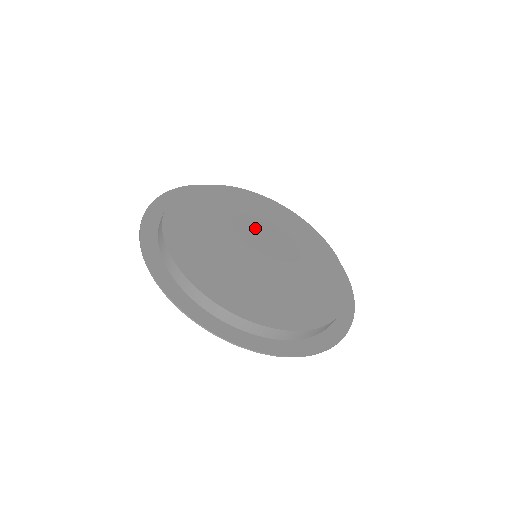
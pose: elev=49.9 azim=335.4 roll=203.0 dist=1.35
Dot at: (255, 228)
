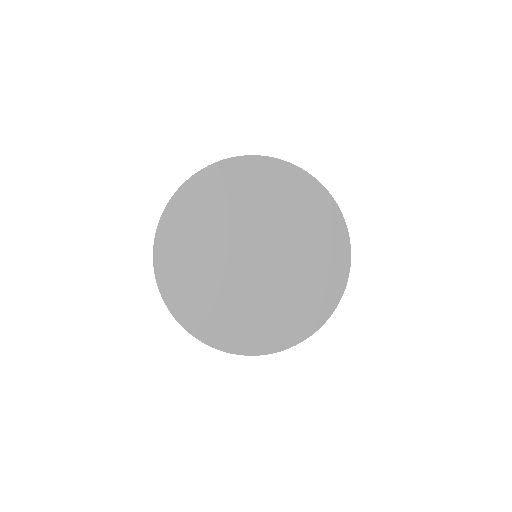
Dot at: (247, 231)
